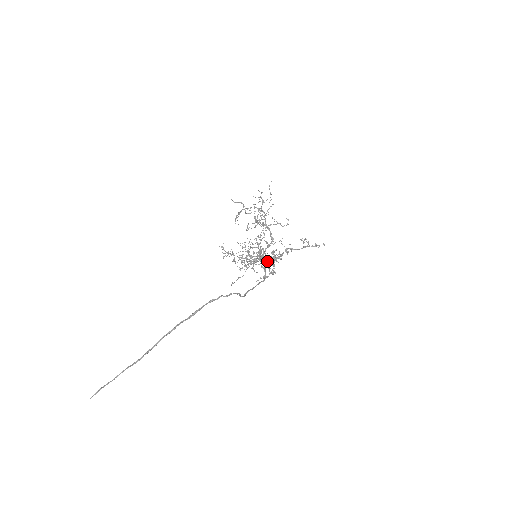
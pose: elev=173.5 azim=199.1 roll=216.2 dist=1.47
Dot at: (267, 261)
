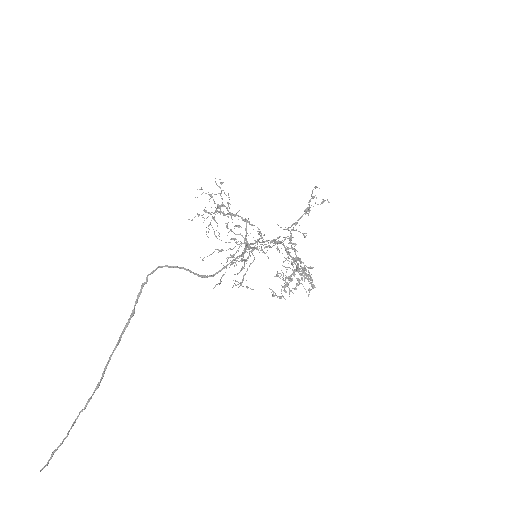
Dot at: (297, 265)
